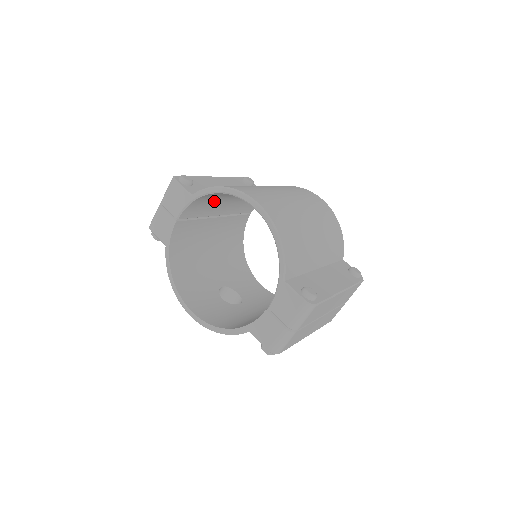
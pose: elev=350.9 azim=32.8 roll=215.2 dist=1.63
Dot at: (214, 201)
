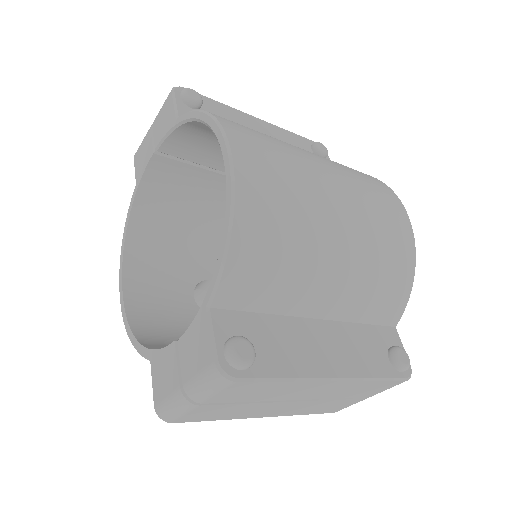
Dot at: occluded
